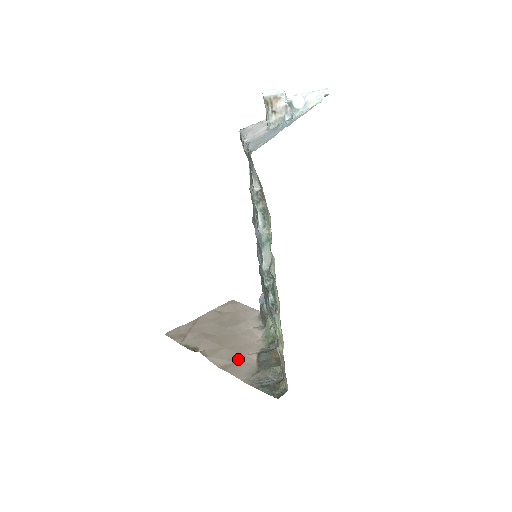
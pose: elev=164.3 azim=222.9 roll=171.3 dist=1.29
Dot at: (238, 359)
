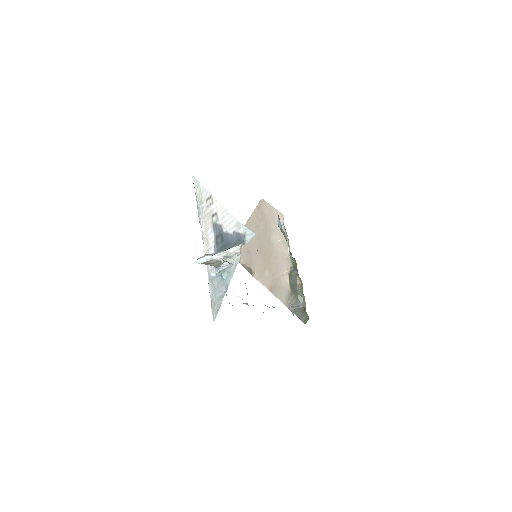
Dot at: (277, 281)
